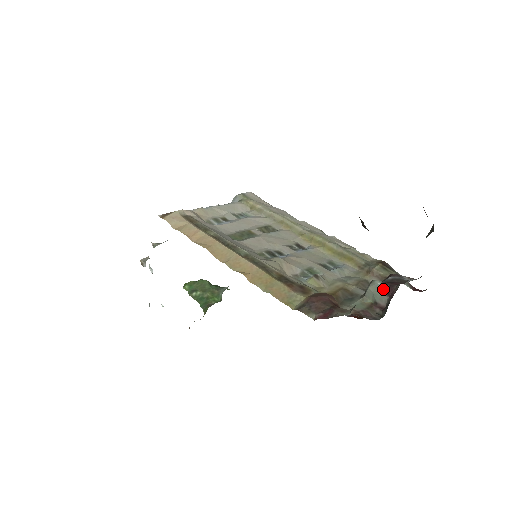
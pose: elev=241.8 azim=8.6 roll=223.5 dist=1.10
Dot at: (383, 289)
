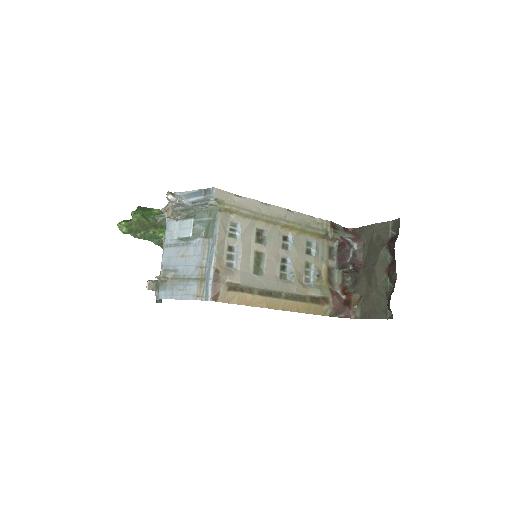
Dot at: (352, 269)
